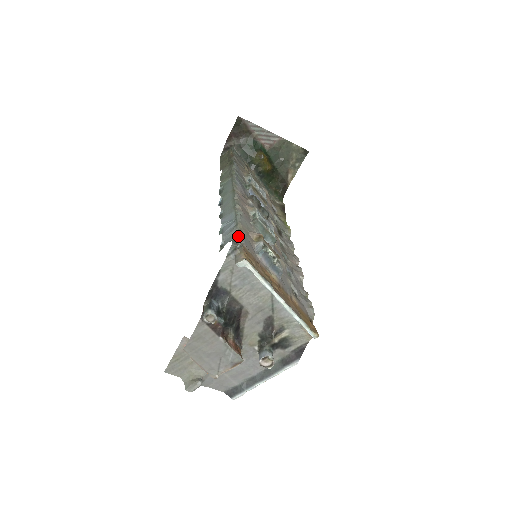
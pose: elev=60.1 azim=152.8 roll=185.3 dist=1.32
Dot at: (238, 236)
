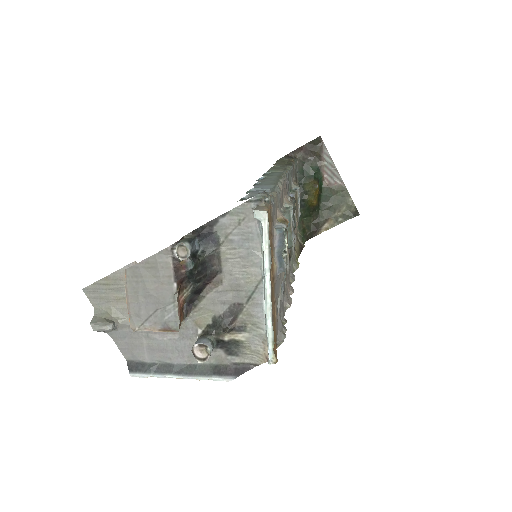
Dot at: occluded
